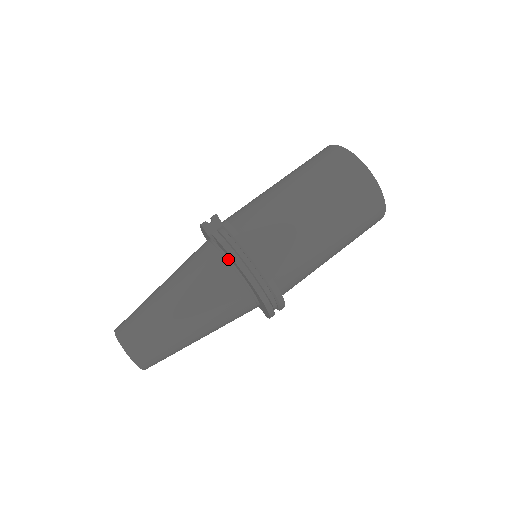
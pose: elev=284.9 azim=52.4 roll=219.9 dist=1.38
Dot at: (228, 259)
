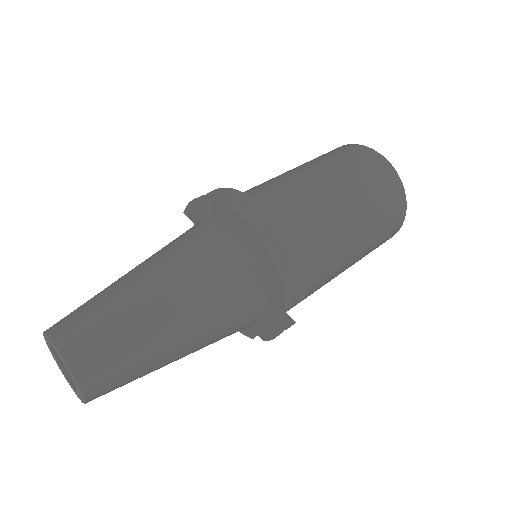
Dot at: (204, 221)
